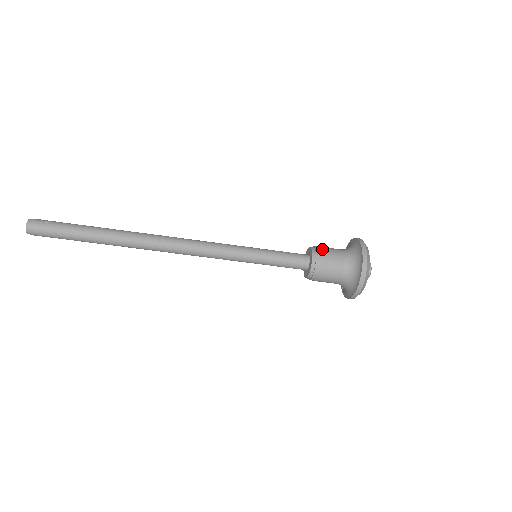
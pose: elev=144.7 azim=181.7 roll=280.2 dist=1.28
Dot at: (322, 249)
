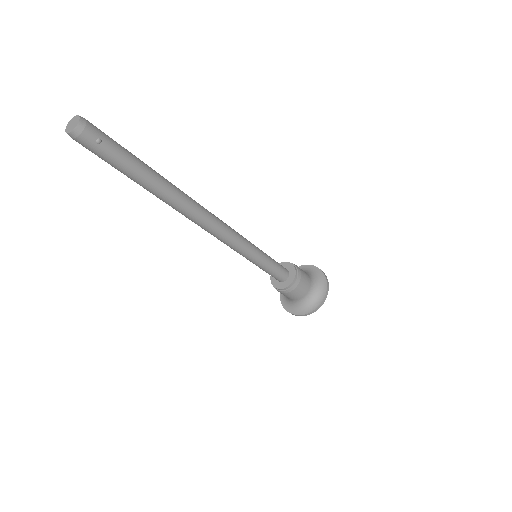
Dot at: (300, 284)
